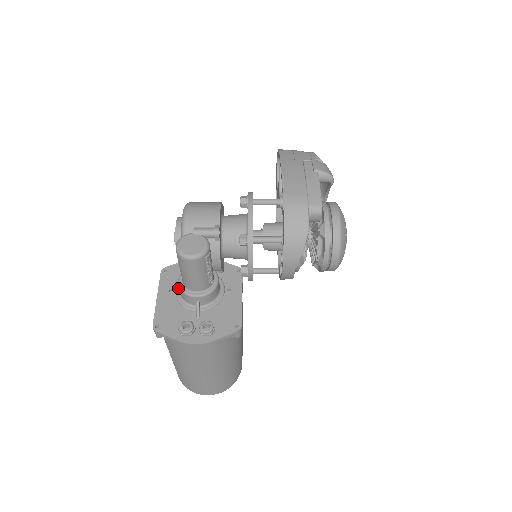
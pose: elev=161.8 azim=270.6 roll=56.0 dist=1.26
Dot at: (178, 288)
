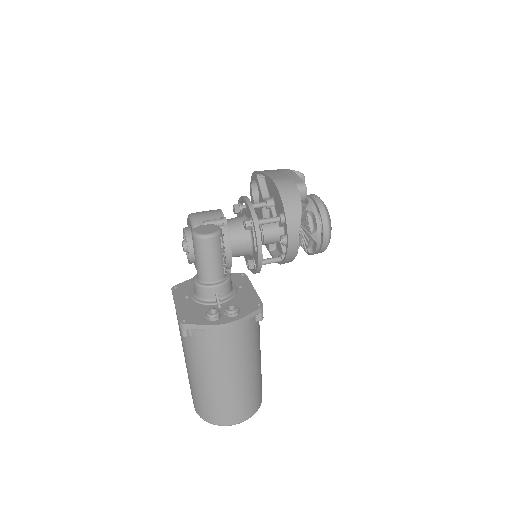
Dot at: (193, 294)
